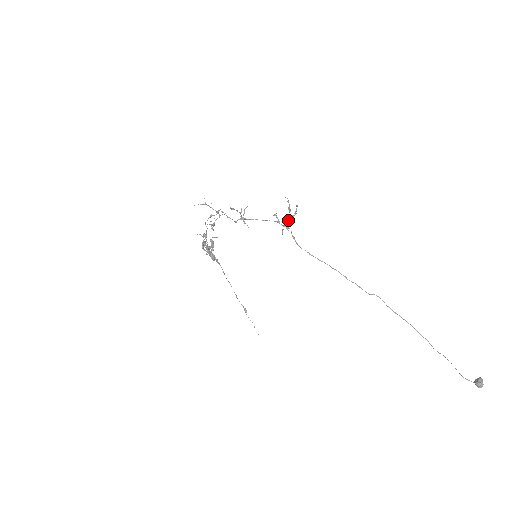
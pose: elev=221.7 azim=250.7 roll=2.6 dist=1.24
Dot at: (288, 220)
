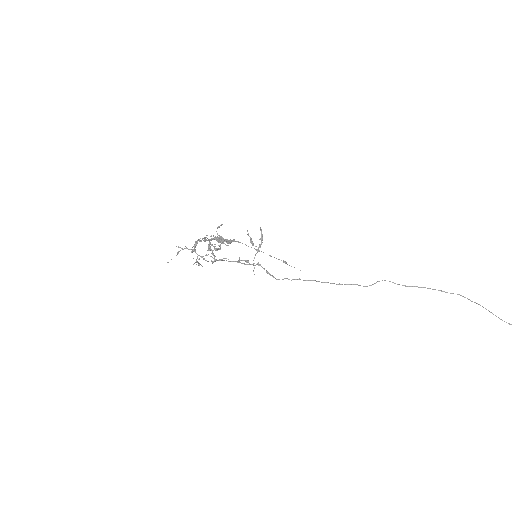
Dot at: occluded
